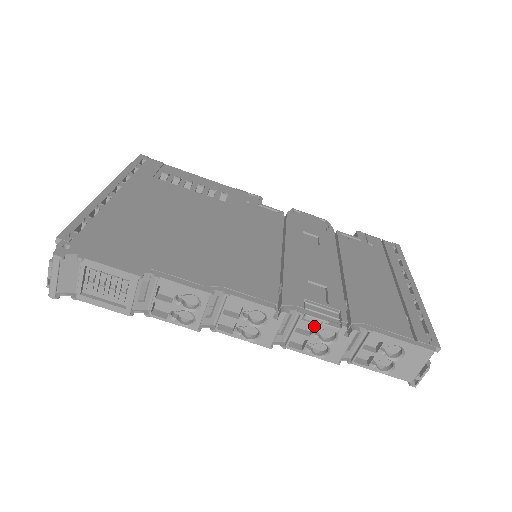
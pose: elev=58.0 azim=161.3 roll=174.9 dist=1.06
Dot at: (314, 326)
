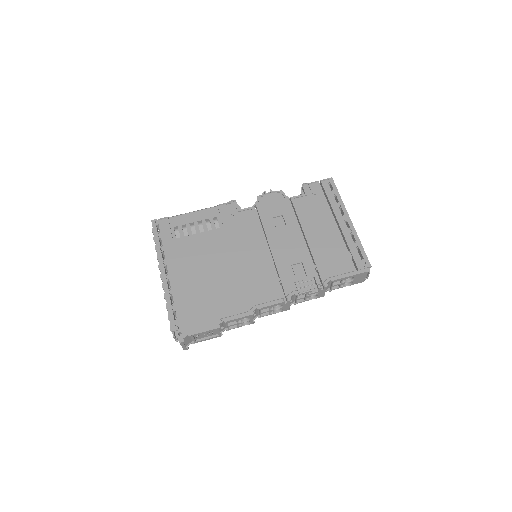
Dot at: (305, 293)
